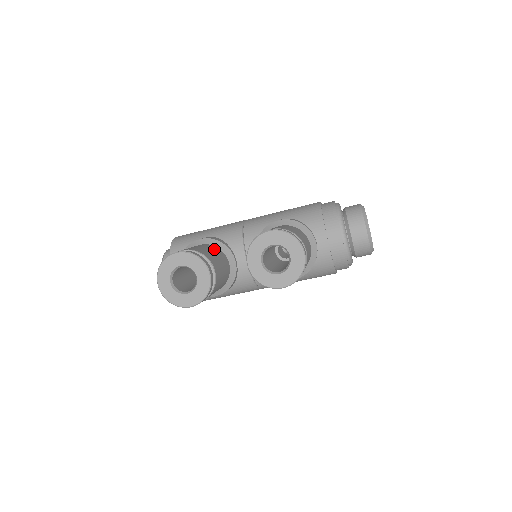
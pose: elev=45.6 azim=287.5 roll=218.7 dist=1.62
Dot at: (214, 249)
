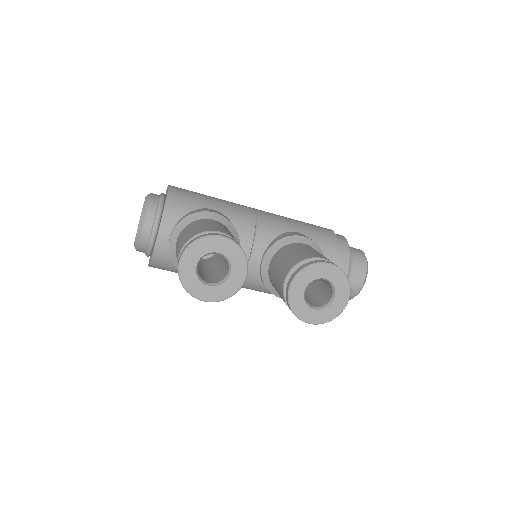
Dot at: occluded
